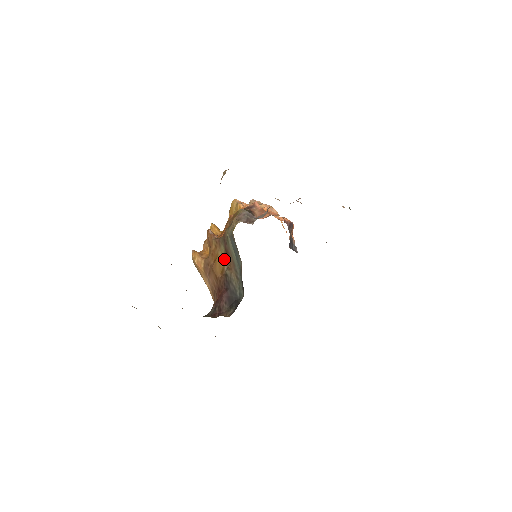
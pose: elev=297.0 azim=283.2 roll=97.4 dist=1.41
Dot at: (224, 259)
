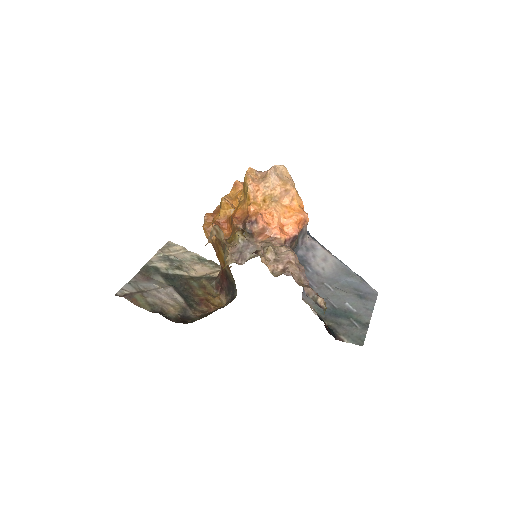
Dot at: occluded
